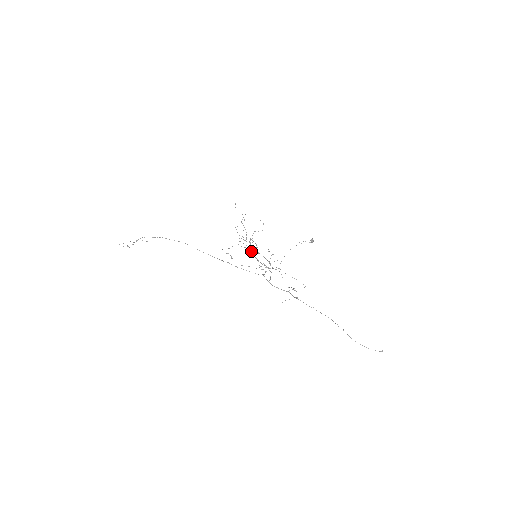
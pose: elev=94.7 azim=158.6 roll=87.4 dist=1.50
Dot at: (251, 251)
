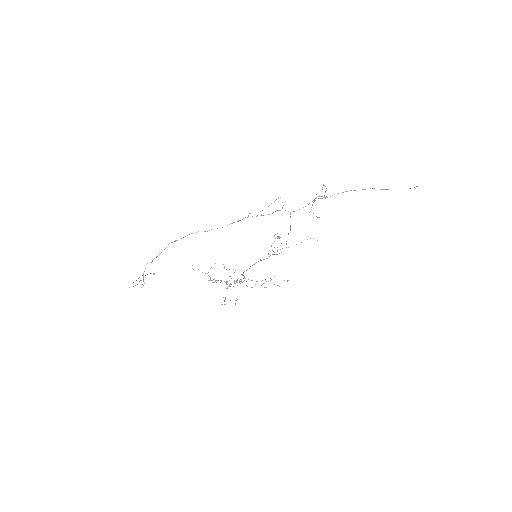
Dot at: (246, 270)
